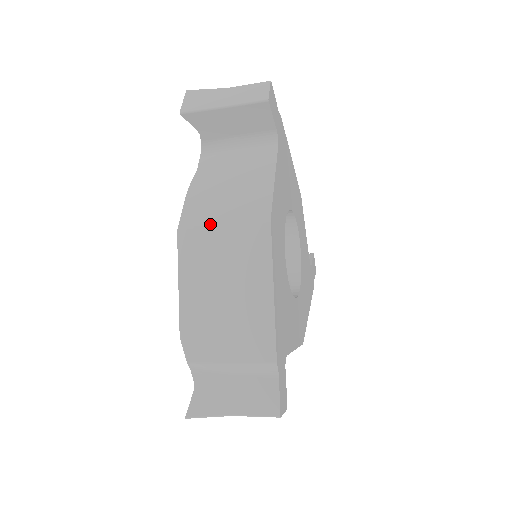
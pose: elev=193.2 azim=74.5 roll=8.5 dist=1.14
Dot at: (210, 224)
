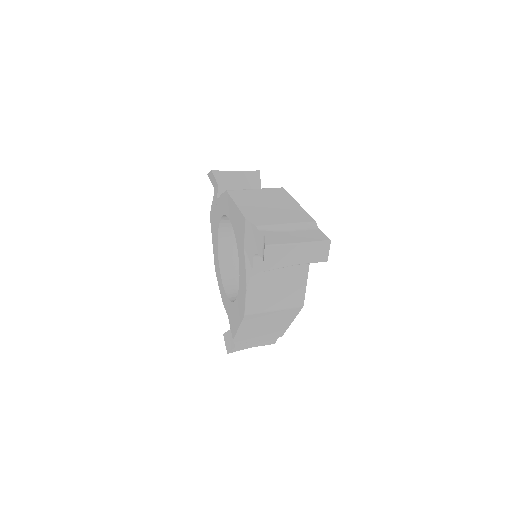
Dot at: (267, 312)
